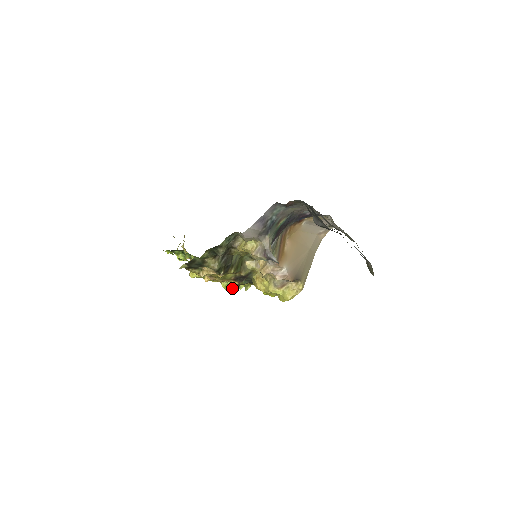
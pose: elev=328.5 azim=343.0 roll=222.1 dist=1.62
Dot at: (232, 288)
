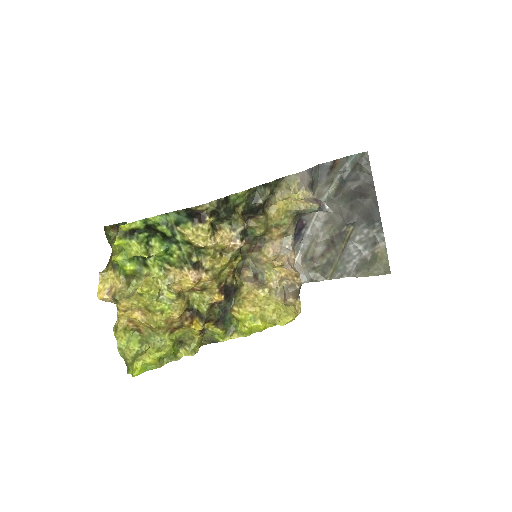
Dot at: (159, 363)
